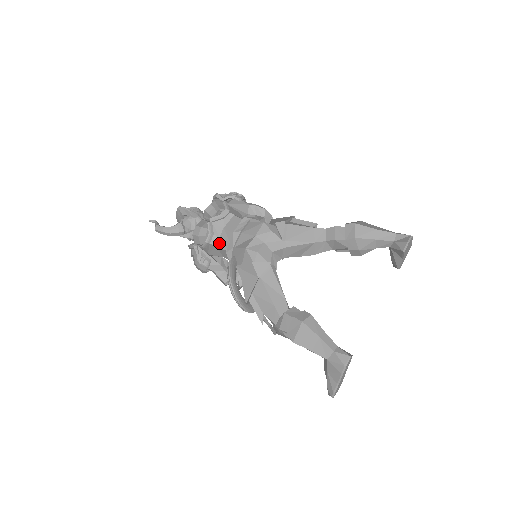
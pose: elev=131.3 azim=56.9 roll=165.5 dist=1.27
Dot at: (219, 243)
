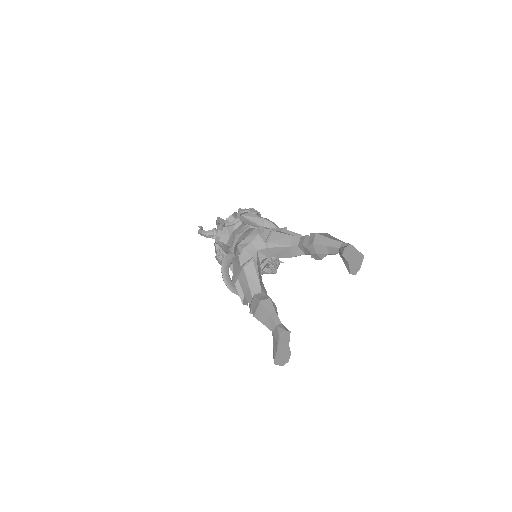
Dot at: (228, 242)
